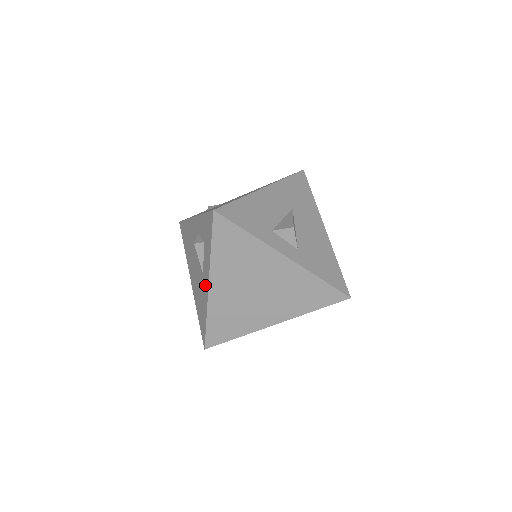
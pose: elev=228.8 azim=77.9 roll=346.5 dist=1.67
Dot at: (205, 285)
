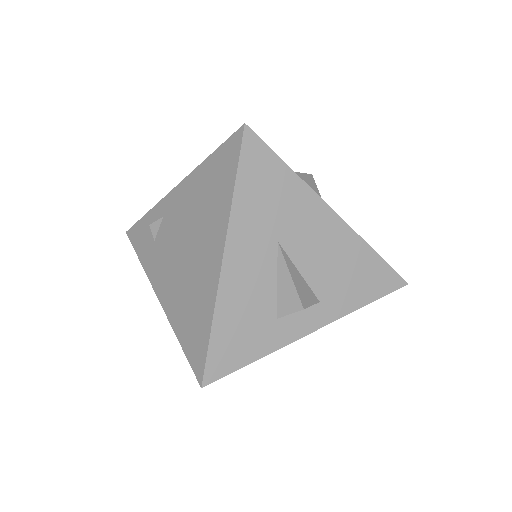
Dot at: occluded
